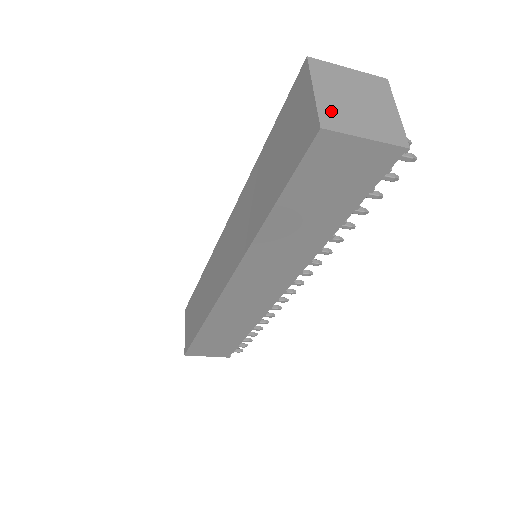
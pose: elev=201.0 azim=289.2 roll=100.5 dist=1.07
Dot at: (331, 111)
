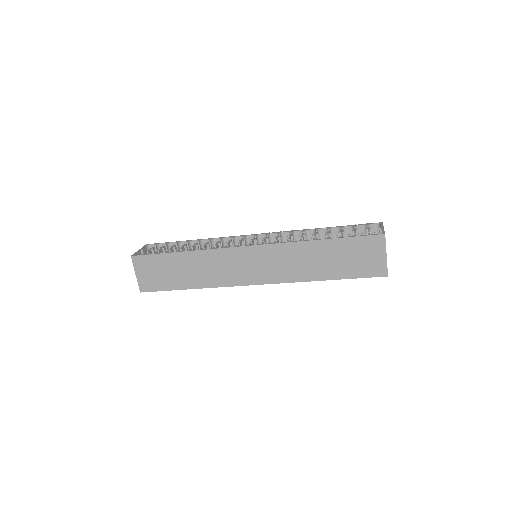
Dot at: occluded
